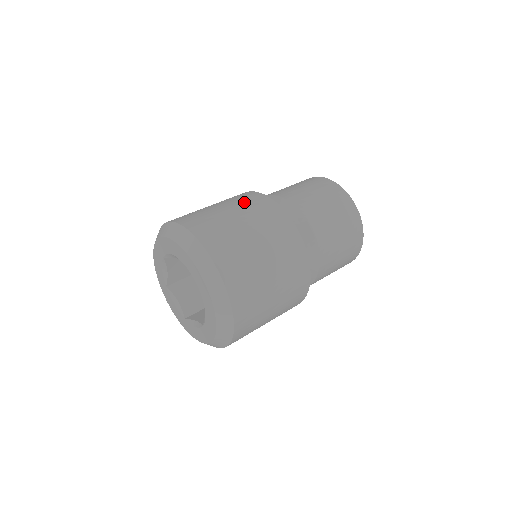
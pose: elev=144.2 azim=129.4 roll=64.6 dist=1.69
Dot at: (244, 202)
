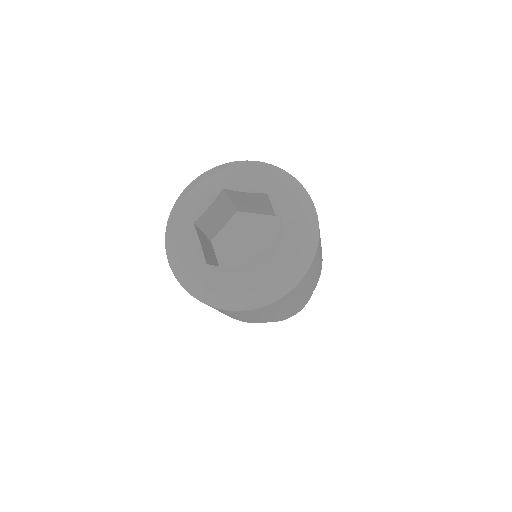
Dot at: occluded
